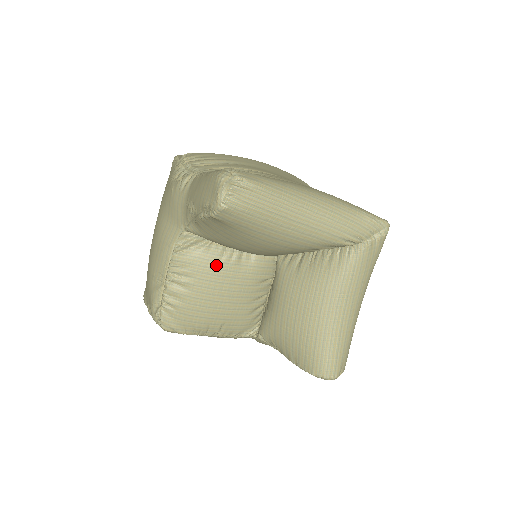
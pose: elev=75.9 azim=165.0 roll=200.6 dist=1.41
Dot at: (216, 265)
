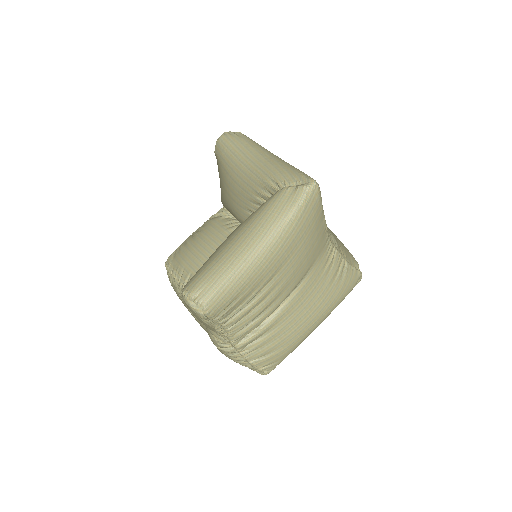
Dot at: (218, 227)
